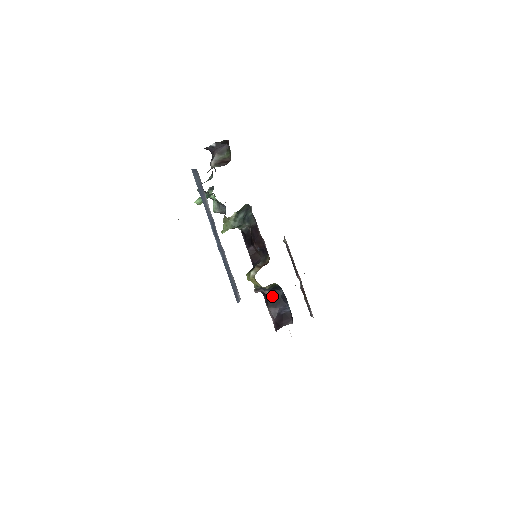
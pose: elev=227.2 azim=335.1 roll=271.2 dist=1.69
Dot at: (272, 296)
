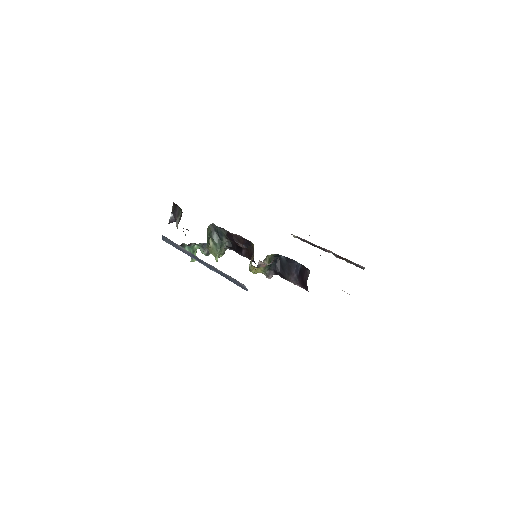
Dot at: (281, 268)
